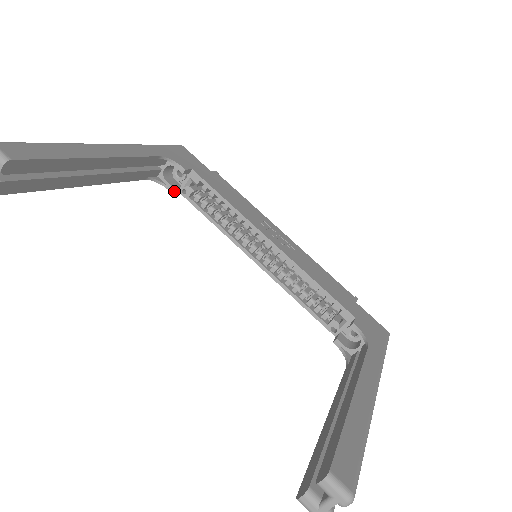
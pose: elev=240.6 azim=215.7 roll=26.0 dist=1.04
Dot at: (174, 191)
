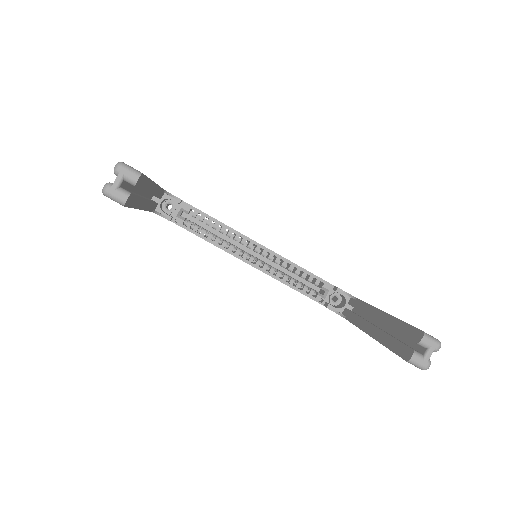
Dot at: occluded
